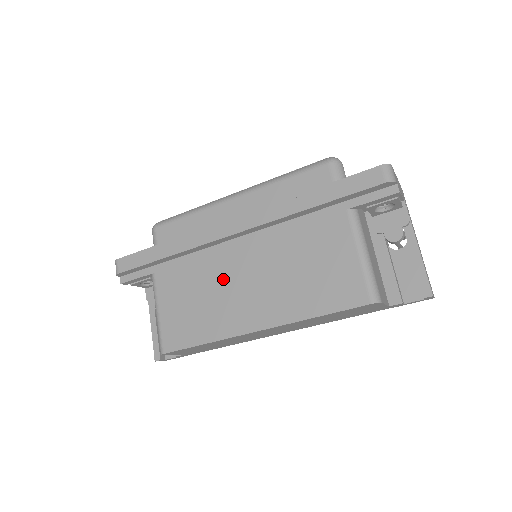
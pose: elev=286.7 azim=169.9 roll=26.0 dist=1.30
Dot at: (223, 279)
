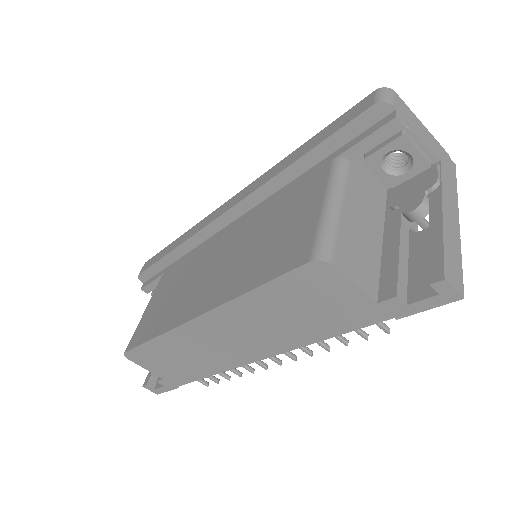
Dot at: (200, 267)
